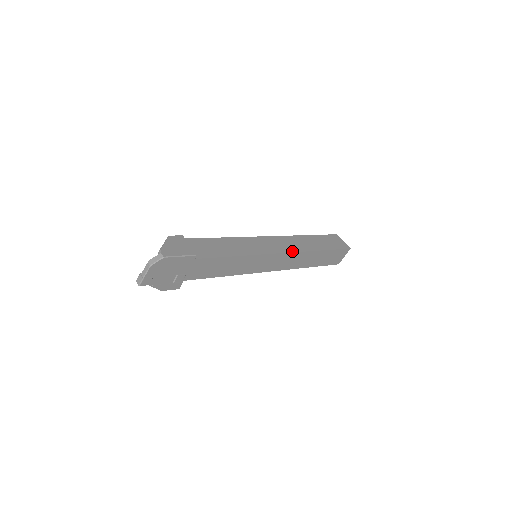
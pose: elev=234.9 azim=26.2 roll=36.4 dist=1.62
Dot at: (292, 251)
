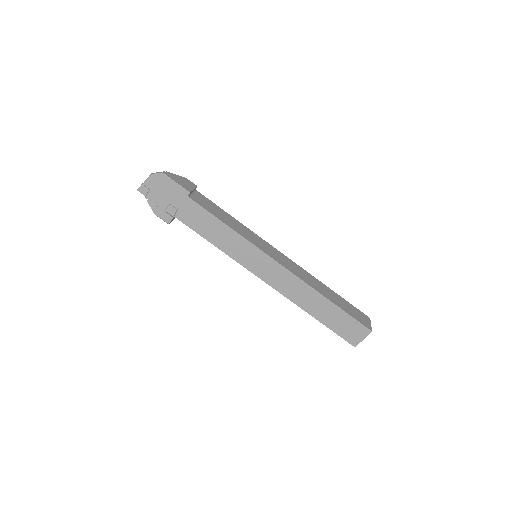
Dot at: (291, 271)
